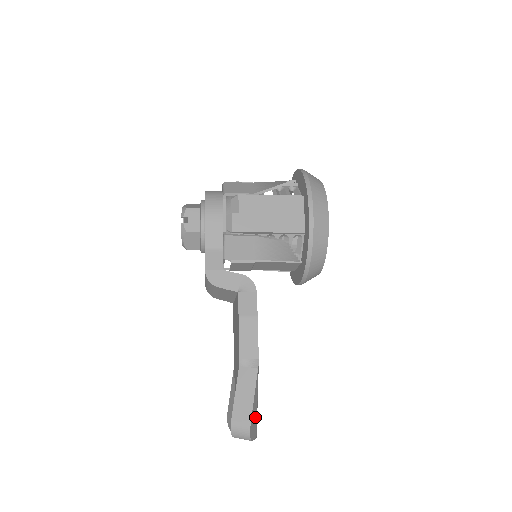
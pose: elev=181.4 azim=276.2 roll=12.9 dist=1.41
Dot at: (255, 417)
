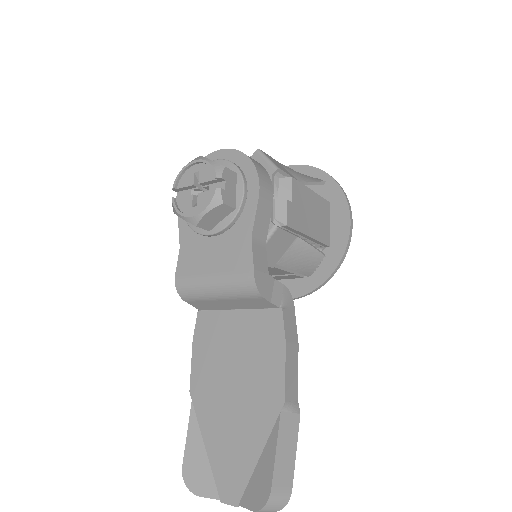
Dot at: occluded
